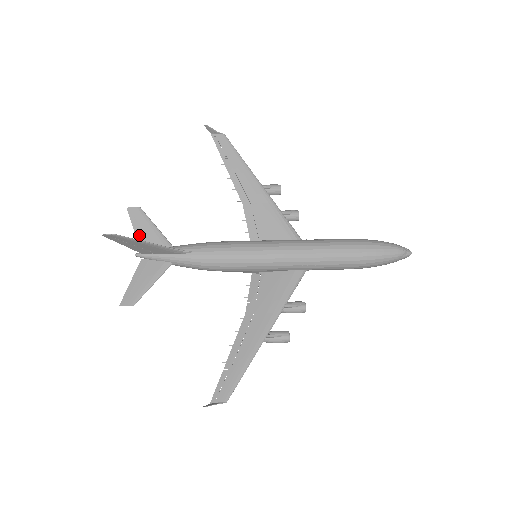
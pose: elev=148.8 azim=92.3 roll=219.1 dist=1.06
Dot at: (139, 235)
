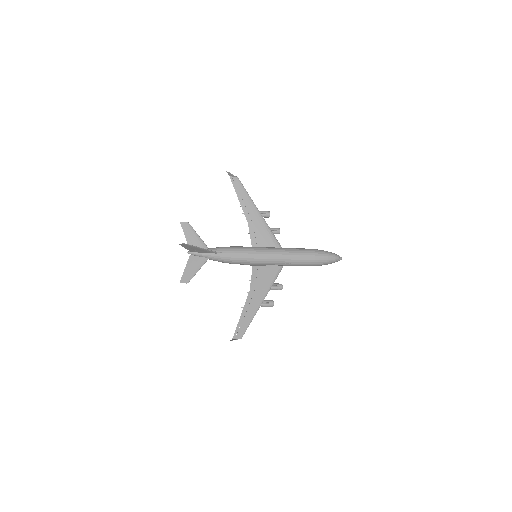
Dot at: (188, 240)
